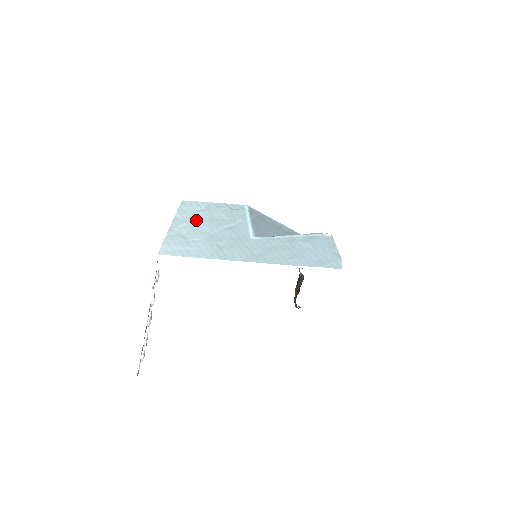
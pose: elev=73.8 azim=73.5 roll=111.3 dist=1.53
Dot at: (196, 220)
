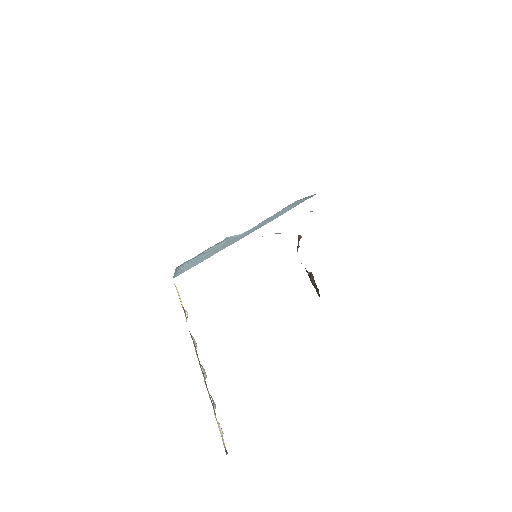
Dot at: (193, 261)
